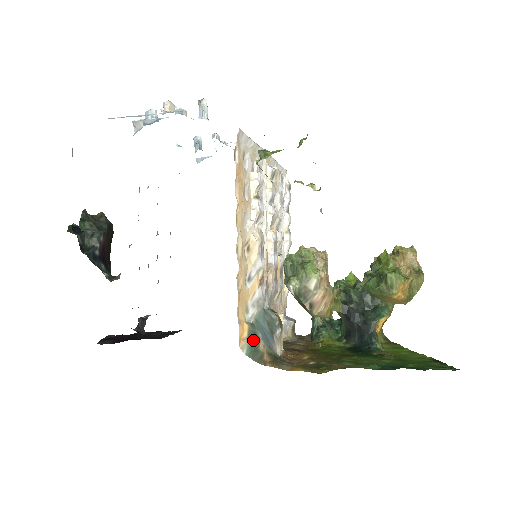
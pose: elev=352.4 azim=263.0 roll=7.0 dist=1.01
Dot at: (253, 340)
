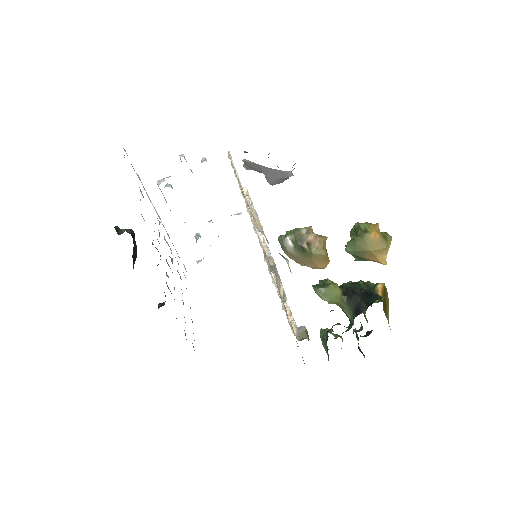
Dot at: occluded
